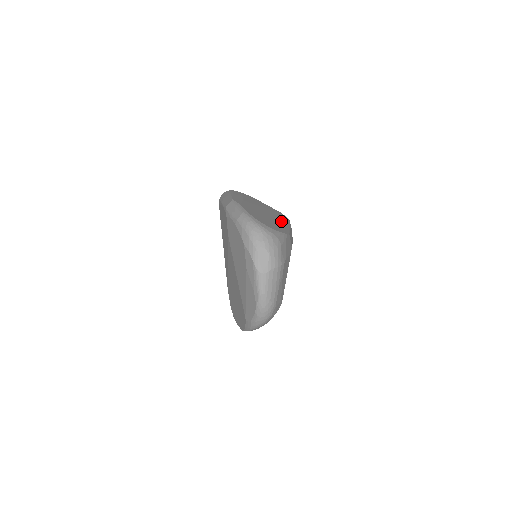
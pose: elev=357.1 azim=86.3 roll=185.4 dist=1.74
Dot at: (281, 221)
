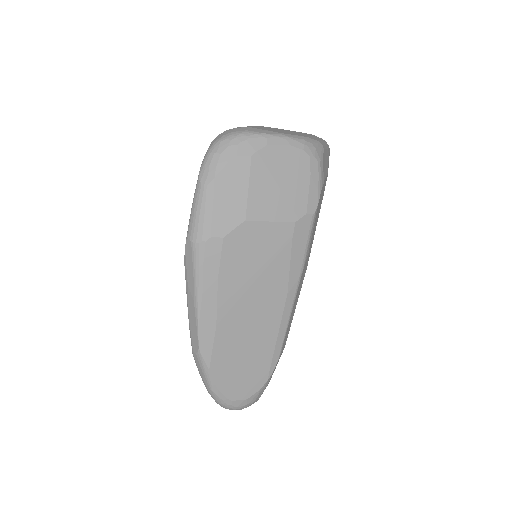
Dot at: (278, 312)
